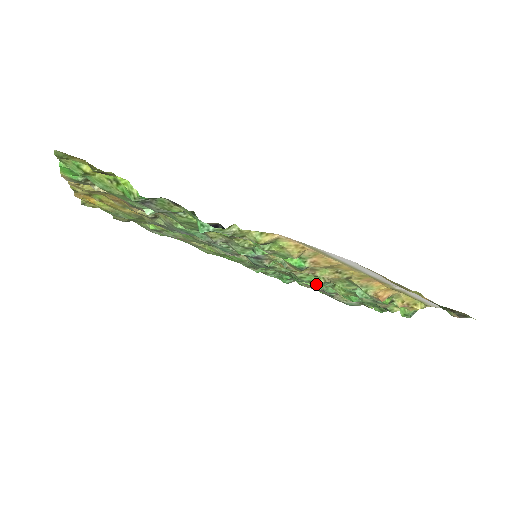
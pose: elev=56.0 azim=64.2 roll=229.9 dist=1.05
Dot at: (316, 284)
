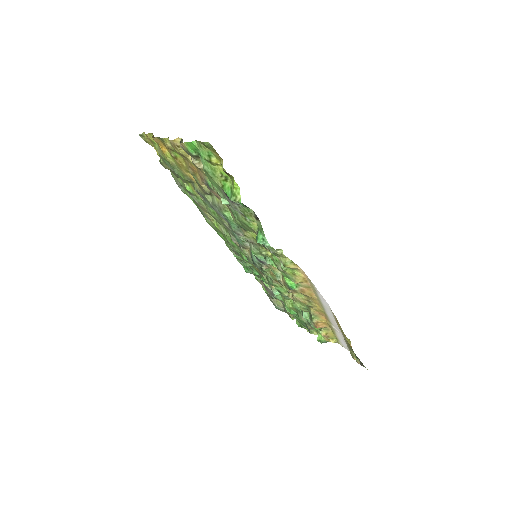
Dot at: (280, 294)
